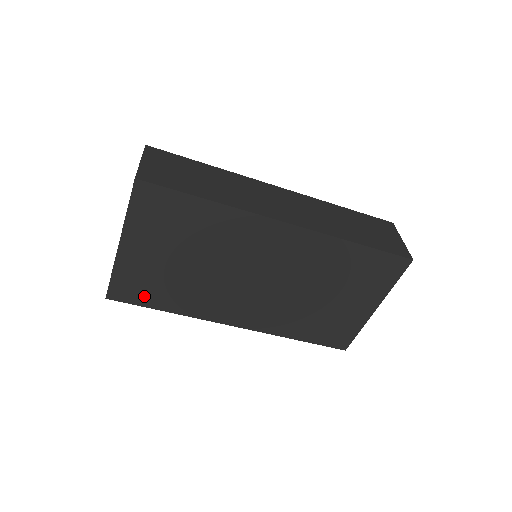
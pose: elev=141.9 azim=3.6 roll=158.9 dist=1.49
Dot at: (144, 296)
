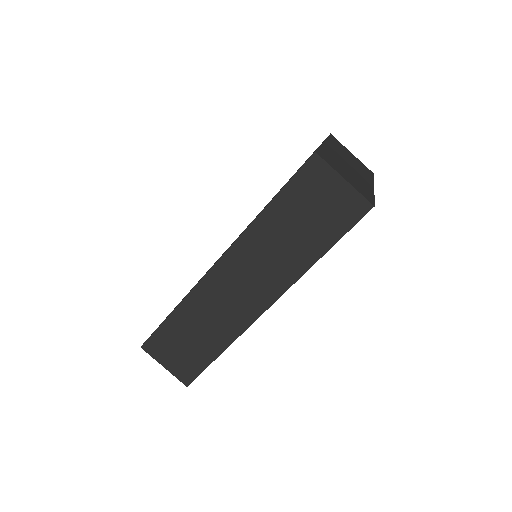
Dot at: occluded
